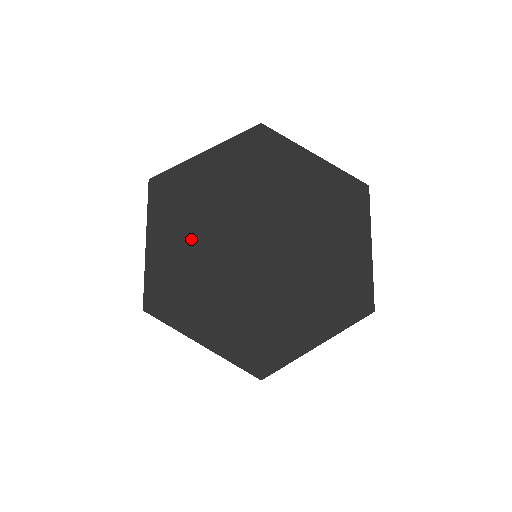
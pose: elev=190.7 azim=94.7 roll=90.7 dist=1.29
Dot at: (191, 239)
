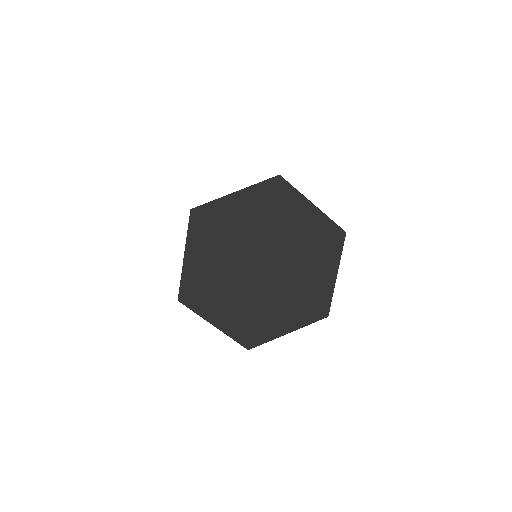
Dot at: (216, 257)
